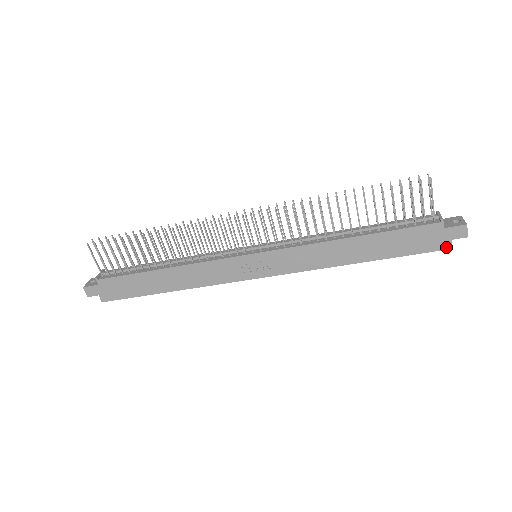
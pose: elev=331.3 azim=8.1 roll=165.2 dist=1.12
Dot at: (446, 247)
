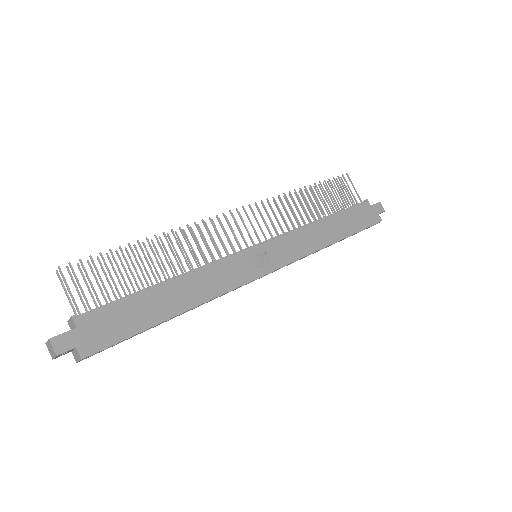
Dot at: (379, 220)
